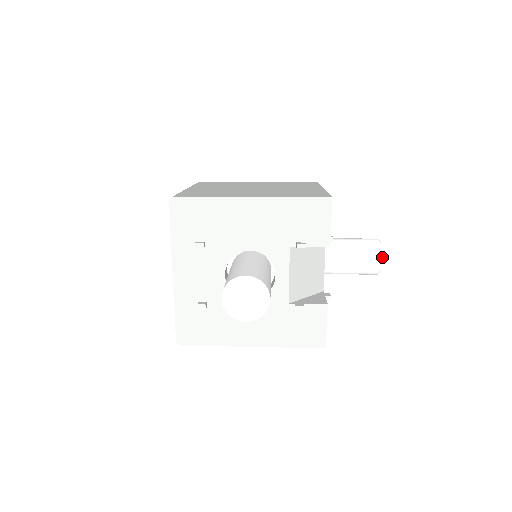
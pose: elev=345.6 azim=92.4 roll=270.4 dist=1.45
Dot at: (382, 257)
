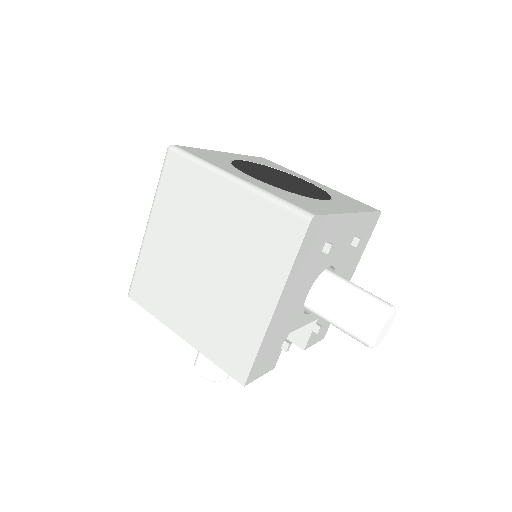
Dot at: (372, 347)
